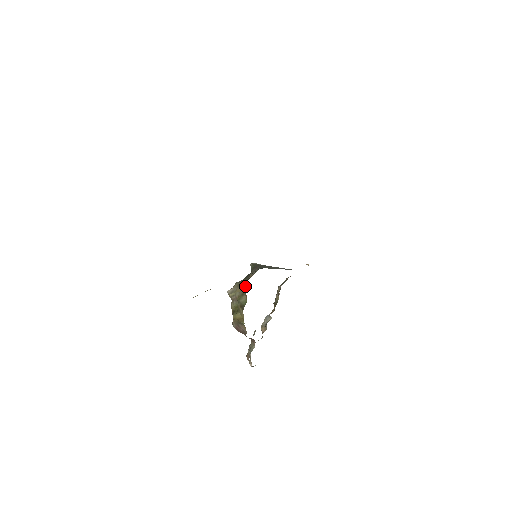
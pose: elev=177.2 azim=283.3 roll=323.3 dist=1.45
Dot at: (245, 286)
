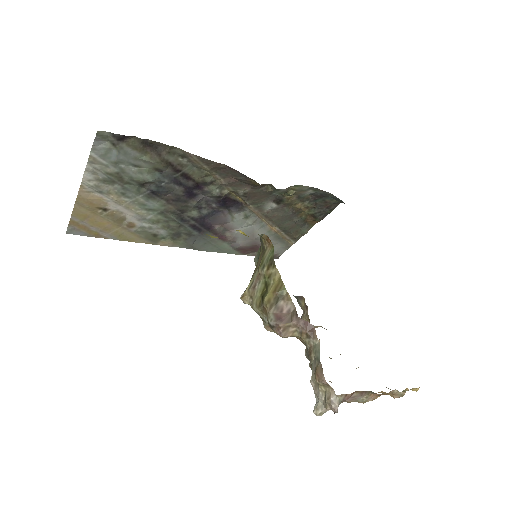
Dot at: (261, 253)
